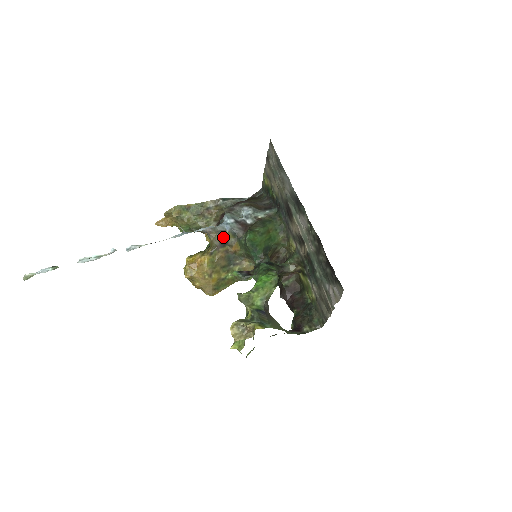
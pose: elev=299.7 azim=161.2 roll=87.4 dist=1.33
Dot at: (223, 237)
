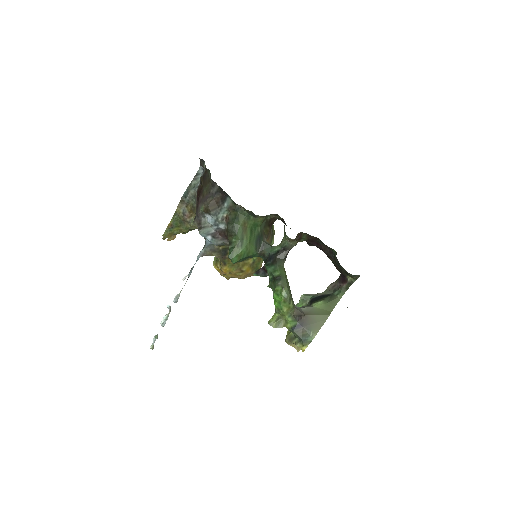
Dot at: (218, 251)
